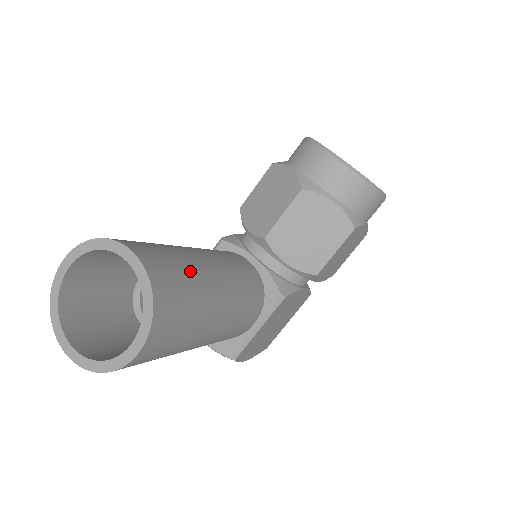
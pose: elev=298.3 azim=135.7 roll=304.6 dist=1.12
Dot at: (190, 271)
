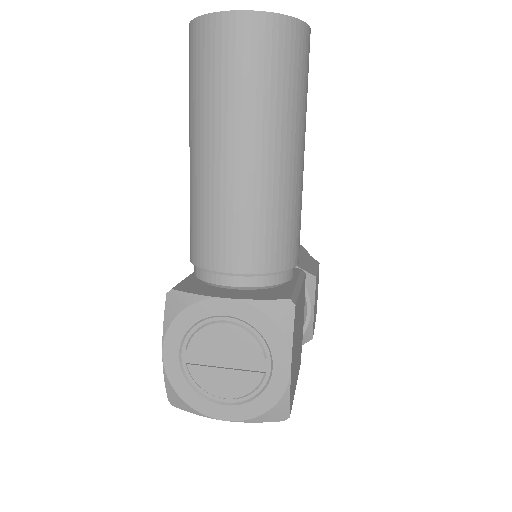
Dot at: occluded
